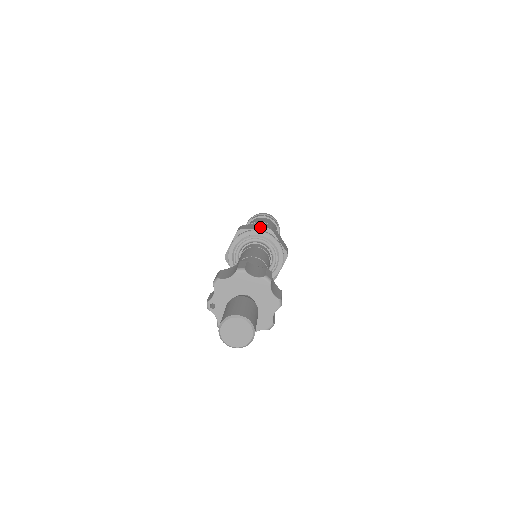
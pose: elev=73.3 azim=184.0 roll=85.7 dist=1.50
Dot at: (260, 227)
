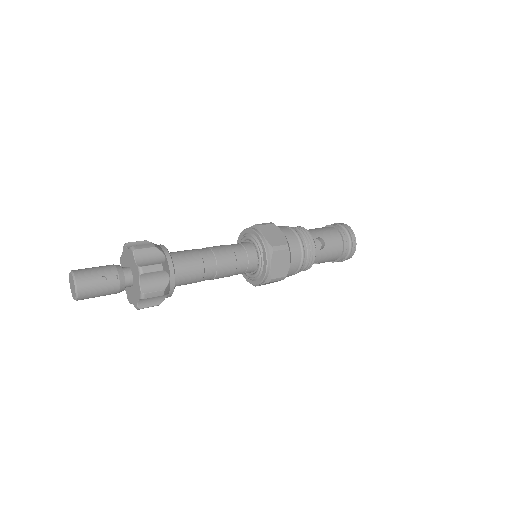
Dot at: occluded
